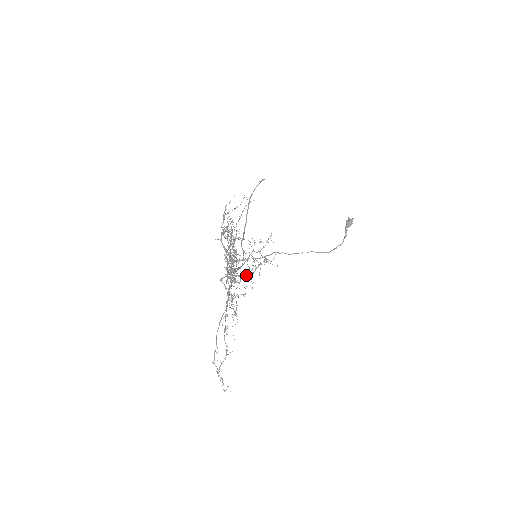
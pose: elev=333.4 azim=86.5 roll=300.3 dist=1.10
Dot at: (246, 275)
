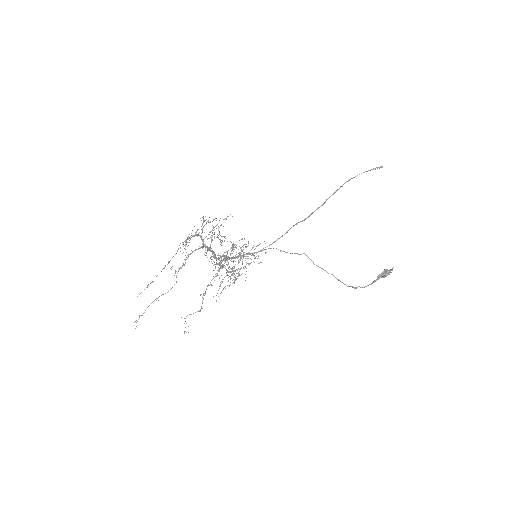
Dot at: (226, 270)
